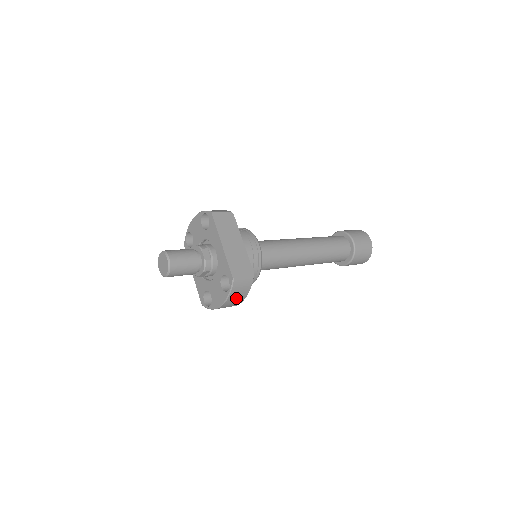
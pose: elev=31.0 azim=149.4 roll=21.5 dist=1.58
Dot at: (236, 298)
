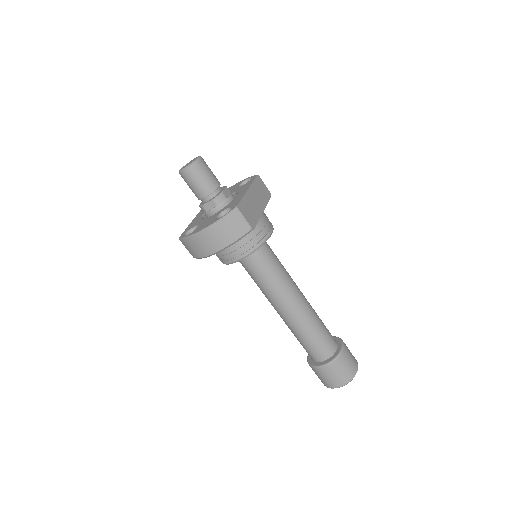
Dot at: (220, 234)
